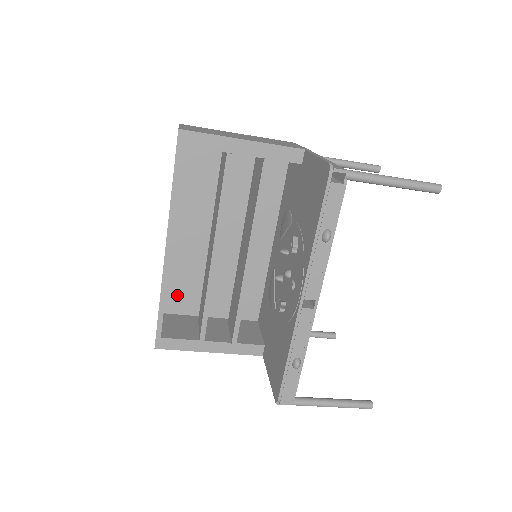
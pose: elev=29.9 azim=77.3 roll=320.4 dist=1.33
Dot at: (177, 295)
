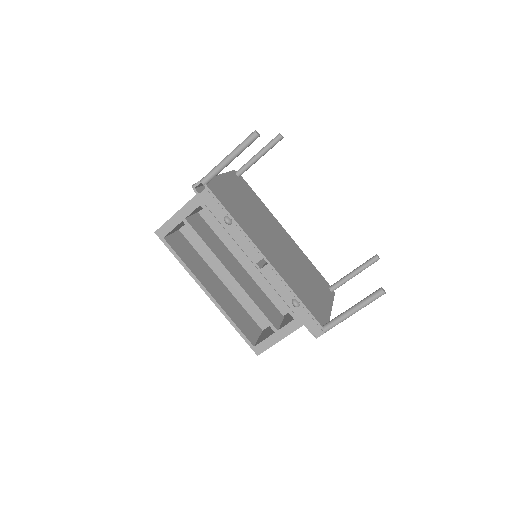
Dot at: (258, 314)
